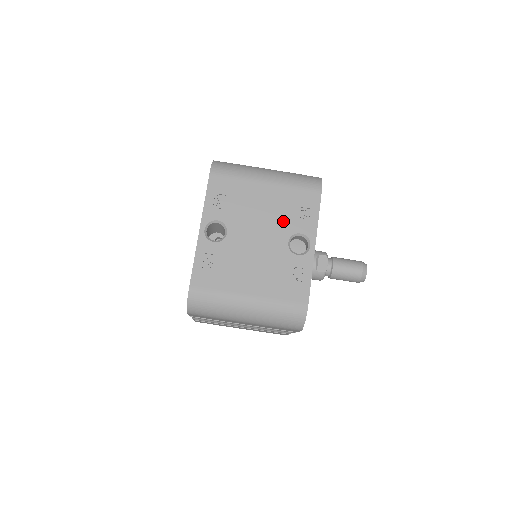
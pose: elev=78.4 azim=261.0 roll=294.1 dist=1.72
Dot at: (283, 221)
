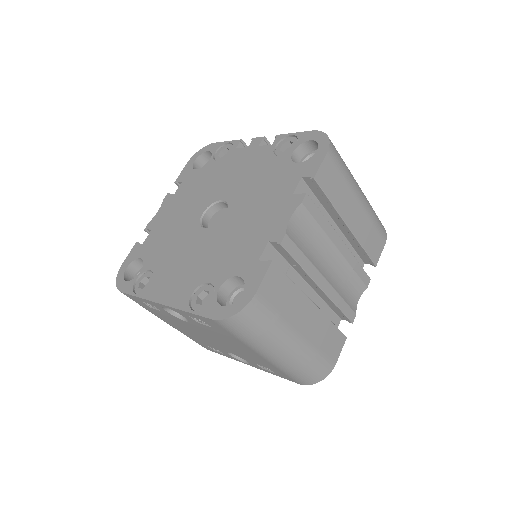
Dot at: (243, 356)
